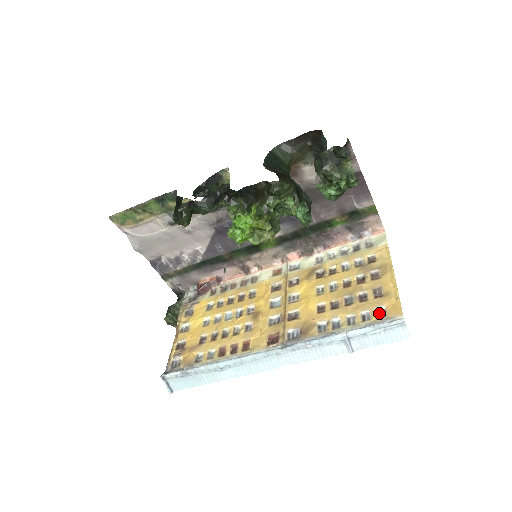
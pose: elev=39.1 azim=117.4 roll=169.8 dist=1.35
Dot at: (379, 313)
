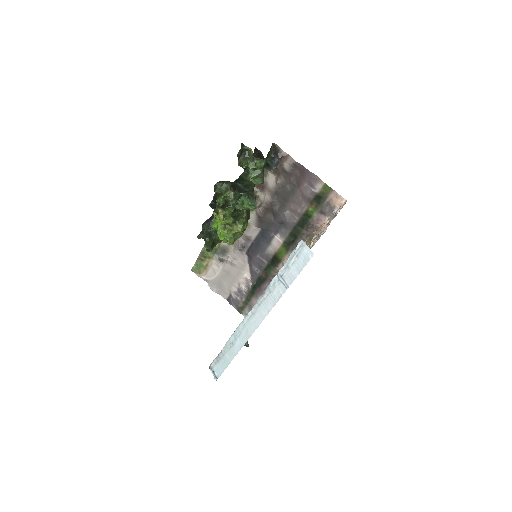
Dot at: occluded
